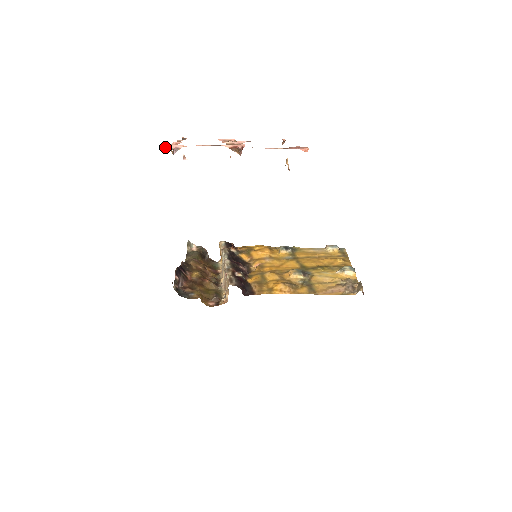
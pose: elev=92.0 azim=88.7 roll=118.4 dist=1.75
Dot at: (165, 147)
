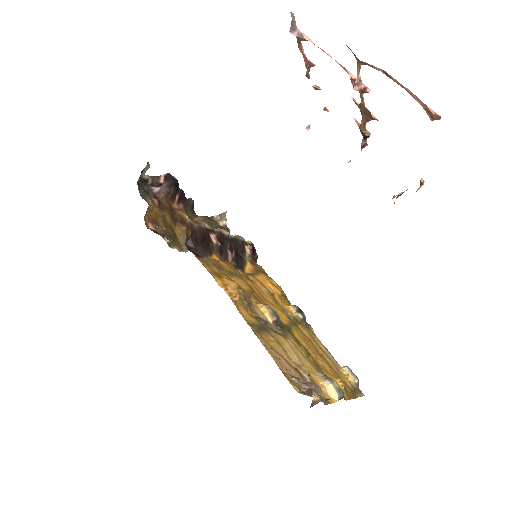
Dot at: occluded
